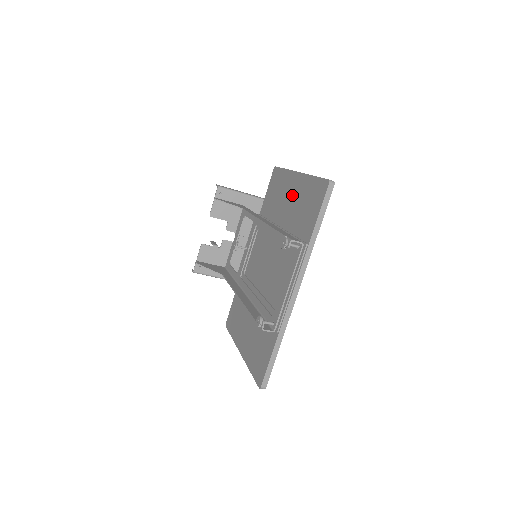
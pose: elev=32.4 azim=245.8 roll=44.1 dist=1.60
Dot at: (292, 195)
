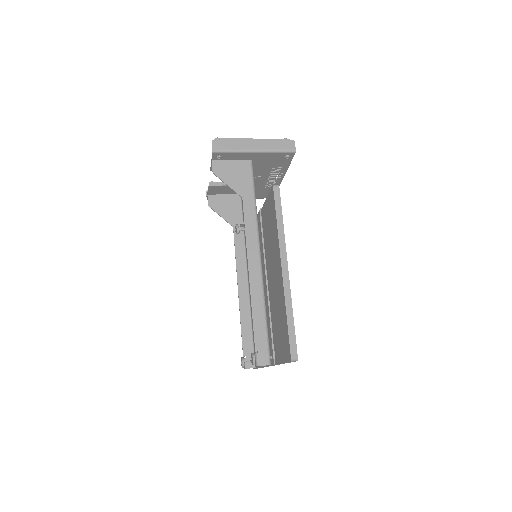
Dot at: (276, 280)
